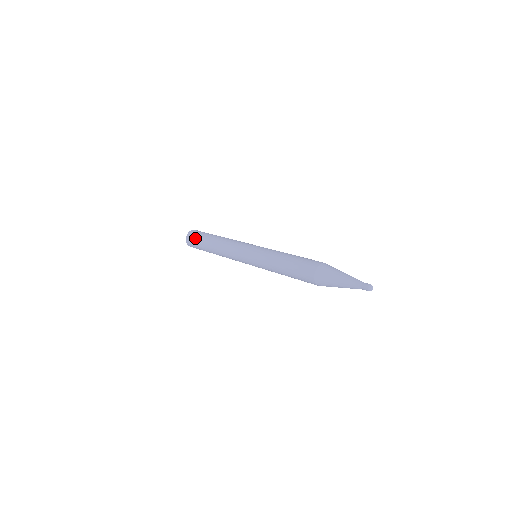
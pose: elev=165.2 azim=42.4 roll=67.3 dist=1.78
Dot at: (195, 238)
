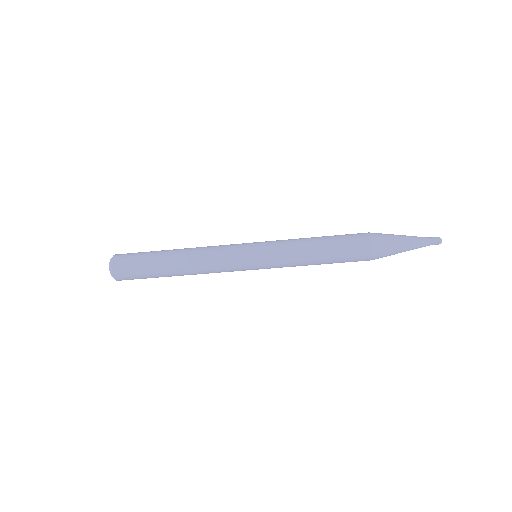
Dot at: occluded
